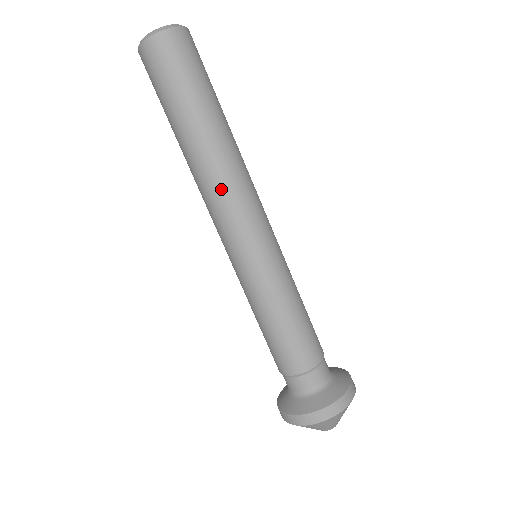
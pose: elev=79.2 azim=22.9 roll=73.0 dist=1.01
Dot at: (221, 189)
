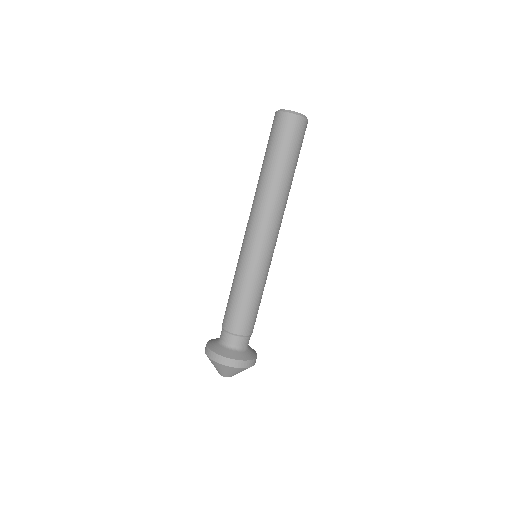
Dot at: (254, 206)
